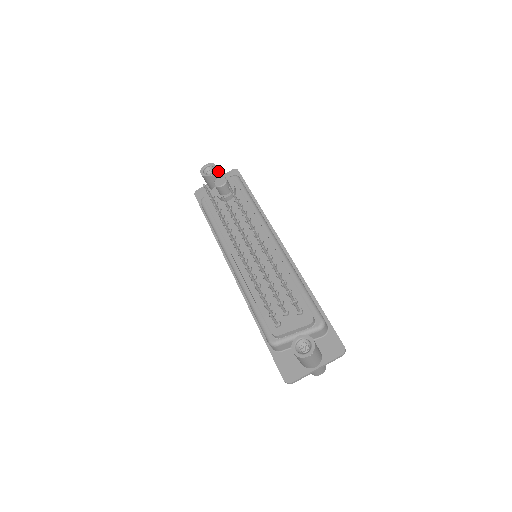
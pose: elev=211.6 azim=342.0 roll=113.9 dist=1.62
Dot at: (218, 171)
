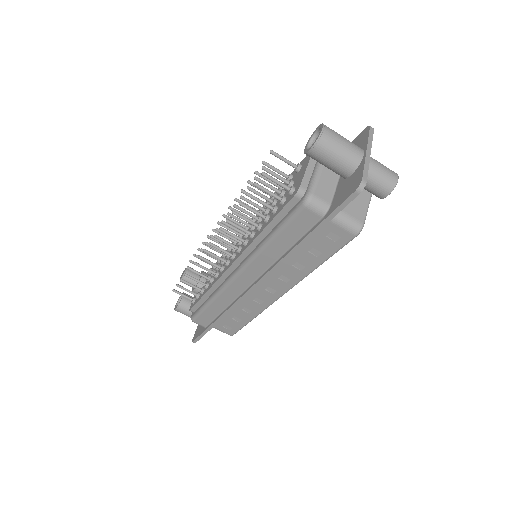
Dot at: (188, 295)
